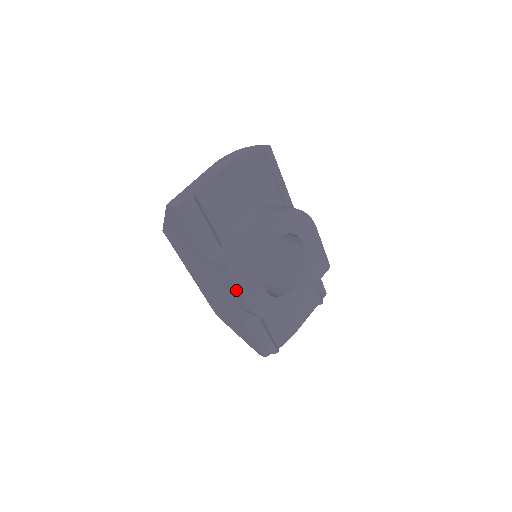
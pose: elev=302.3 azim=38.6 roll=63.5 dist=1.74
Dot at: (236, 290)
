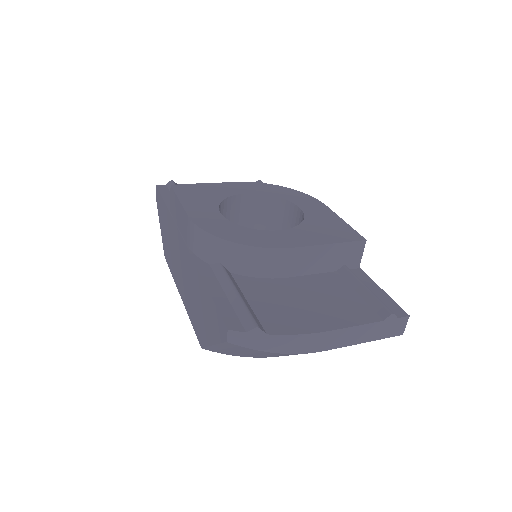
Dot at: (181, 210)
